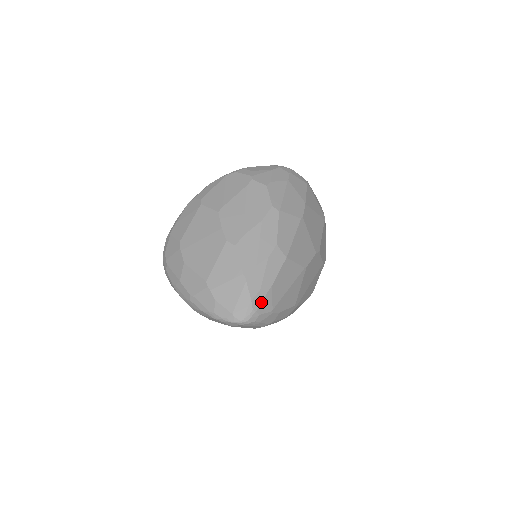
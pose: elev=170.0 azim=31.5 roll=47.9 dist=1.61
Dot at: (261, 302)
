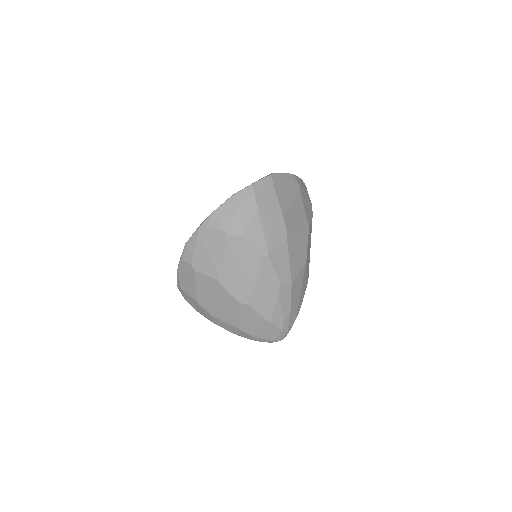
Dot at: (288, 324)
